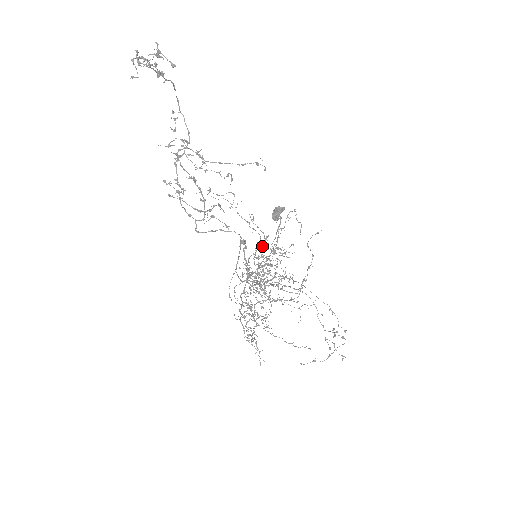
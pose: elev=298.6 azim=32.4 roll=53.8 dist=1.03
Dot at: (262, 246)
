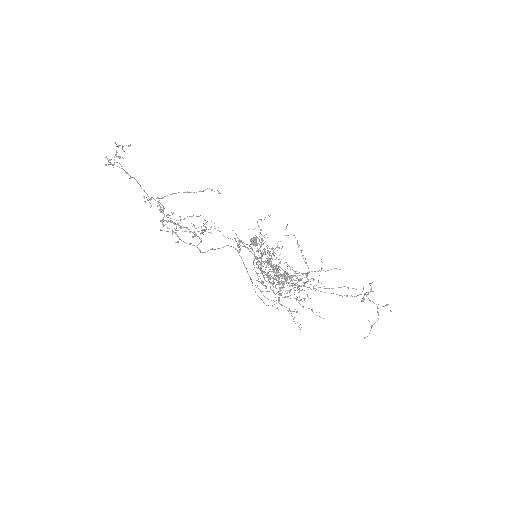
Dot at: (256, 251)
